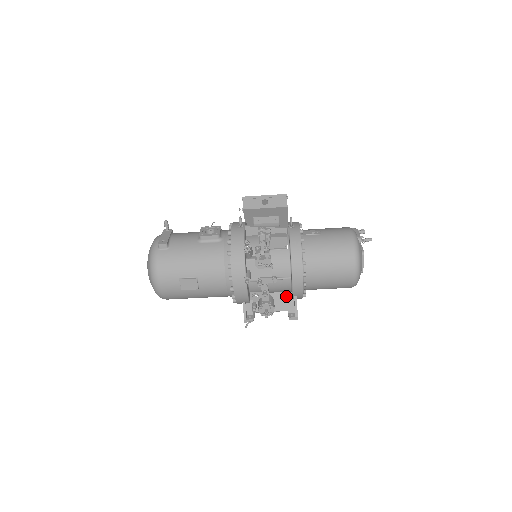
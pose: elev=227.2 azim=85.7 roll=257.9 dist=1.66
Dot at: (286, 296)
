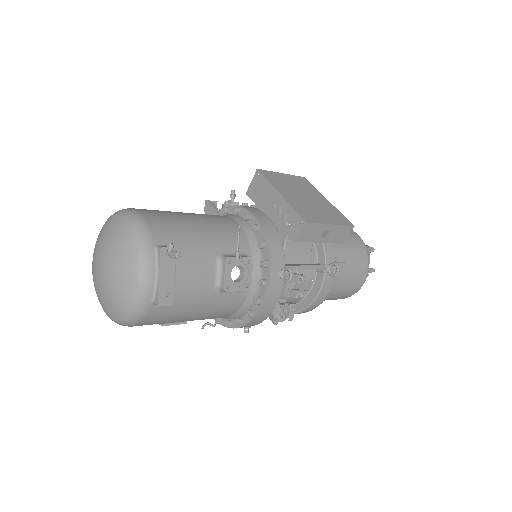
Dot at: occluded
